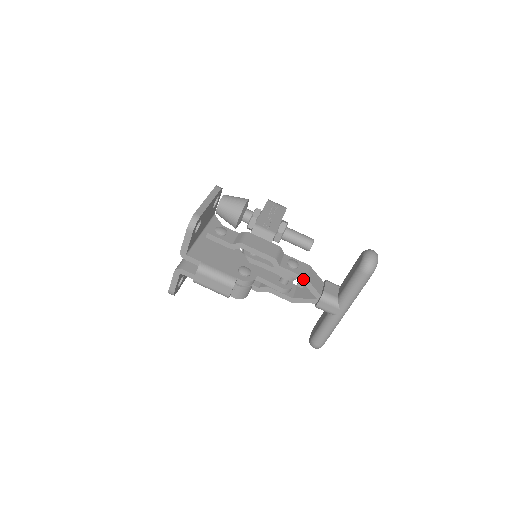
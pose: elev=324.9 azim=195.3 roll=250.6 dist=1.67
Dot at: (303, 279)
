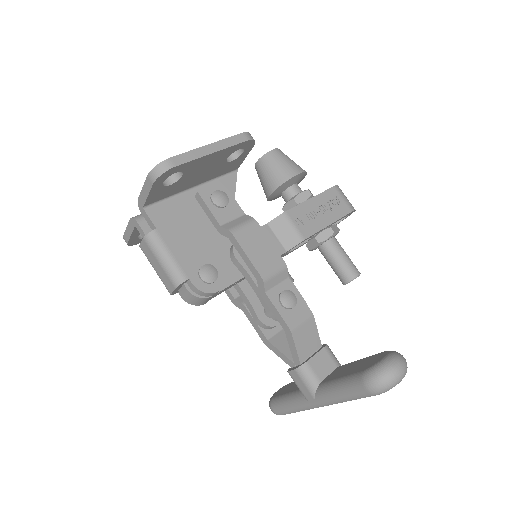
Dot at: (287, 329)
